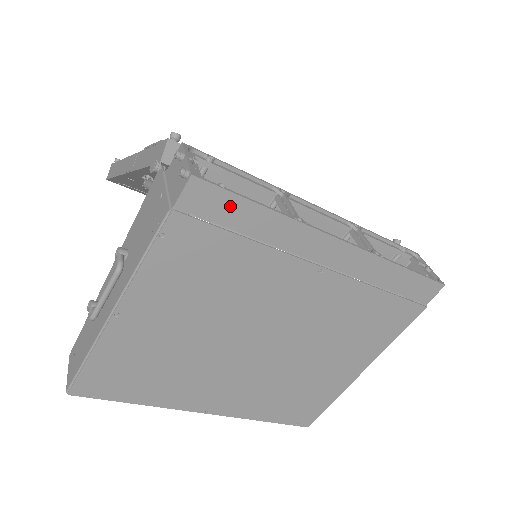
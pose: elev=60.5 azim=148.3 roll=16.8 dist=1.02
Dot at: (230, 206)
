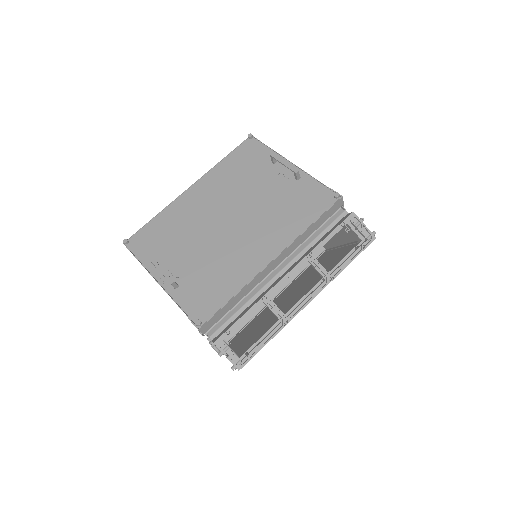
Dot at: occluded
